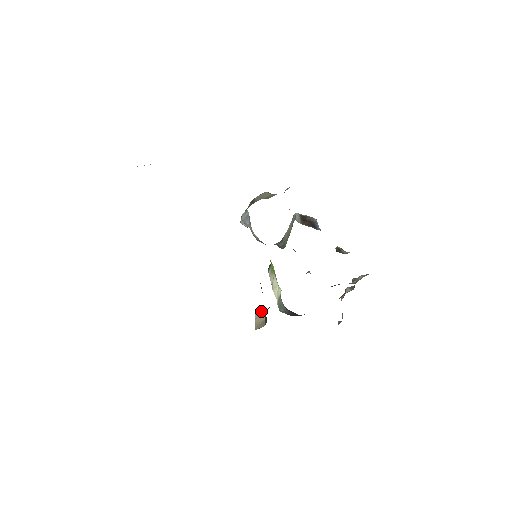
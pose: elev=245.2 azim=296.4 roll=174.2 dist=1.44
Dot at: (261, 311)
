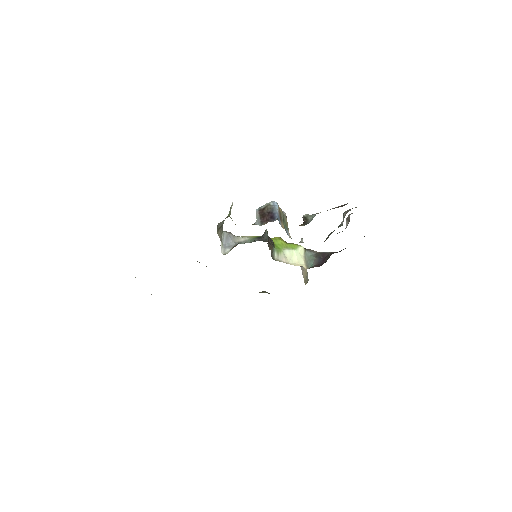
Dot at: occluded
